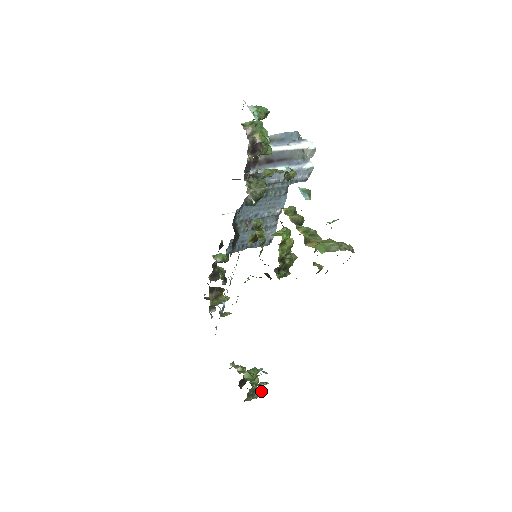
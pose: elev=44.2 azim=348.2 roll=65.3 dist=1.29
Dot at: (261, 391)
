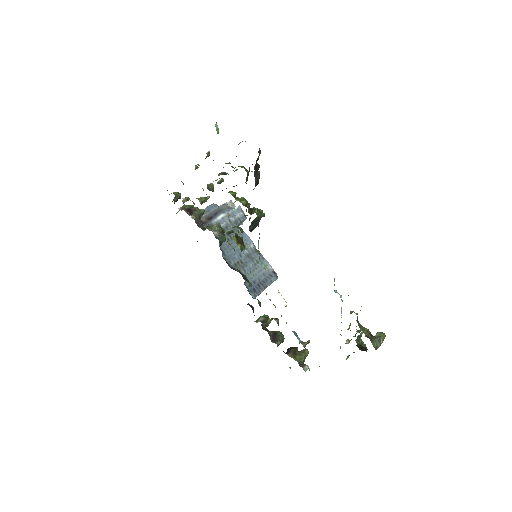
Dot at: (379, 333)
